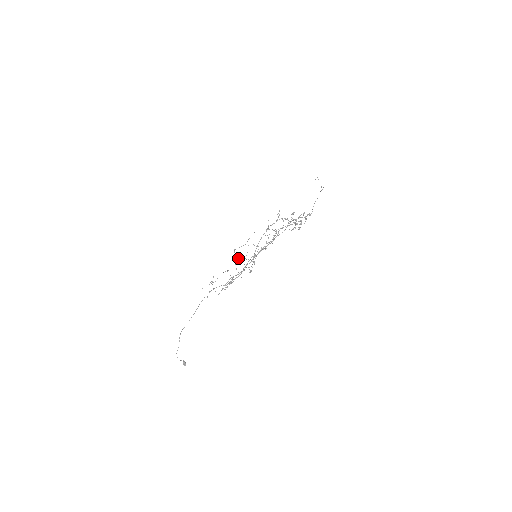
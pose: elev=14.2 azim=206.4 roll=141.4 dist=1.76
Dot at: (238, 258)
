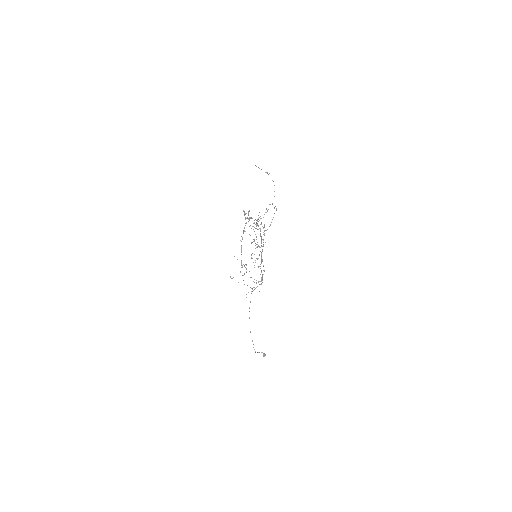
Dot at: occluded
